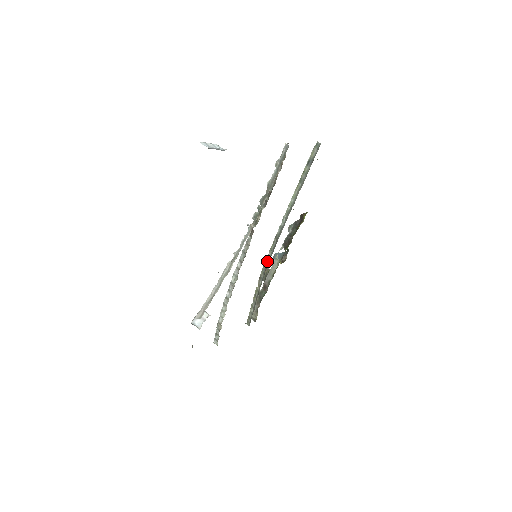
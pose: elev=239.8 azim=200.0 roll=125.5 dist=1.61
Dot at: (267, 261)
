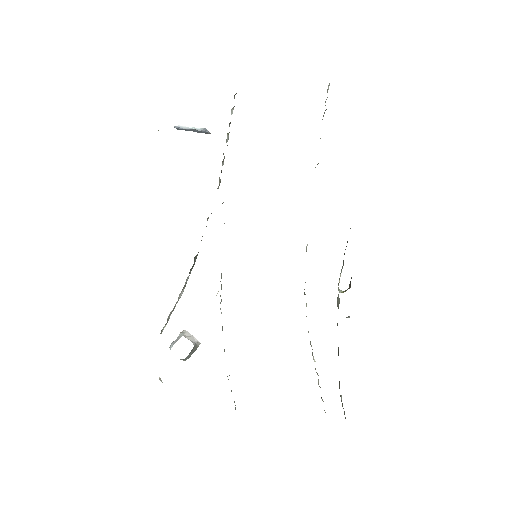
Dot at: occluded
